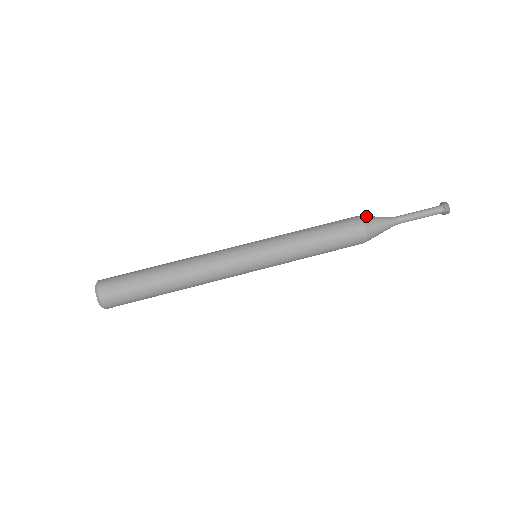
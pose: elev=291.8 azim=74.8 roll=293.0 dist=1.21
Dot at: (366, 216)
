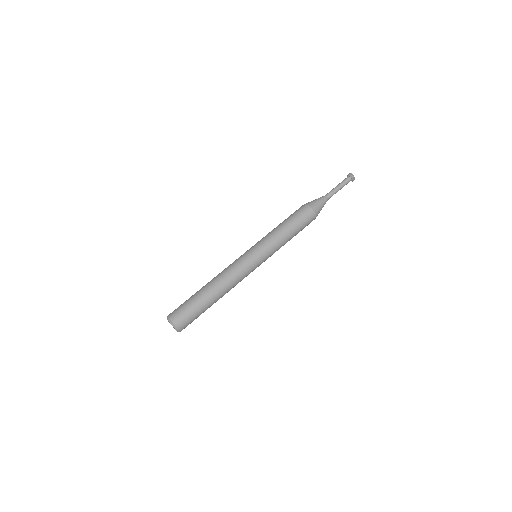
Dot at: (315, 205)
